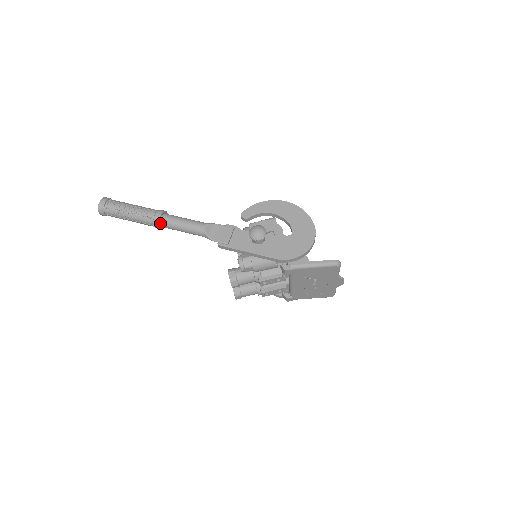
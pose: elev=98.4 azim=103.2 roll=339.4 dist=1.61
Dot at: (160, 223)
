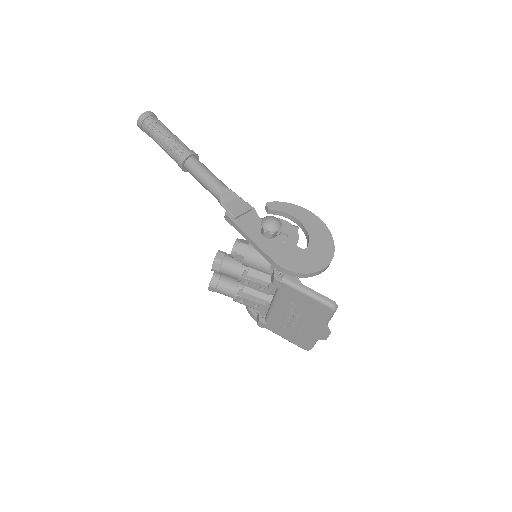
Dot at: (185, 162)
